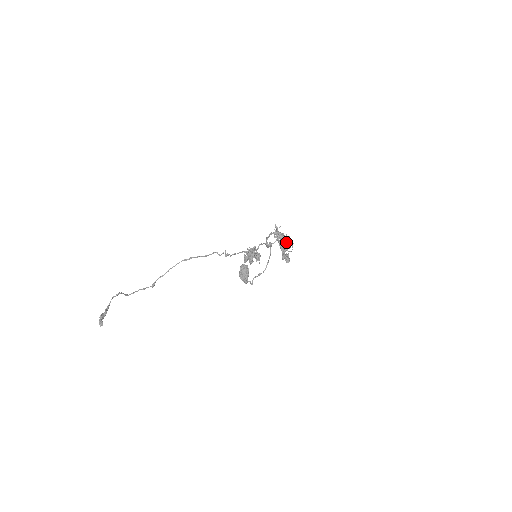
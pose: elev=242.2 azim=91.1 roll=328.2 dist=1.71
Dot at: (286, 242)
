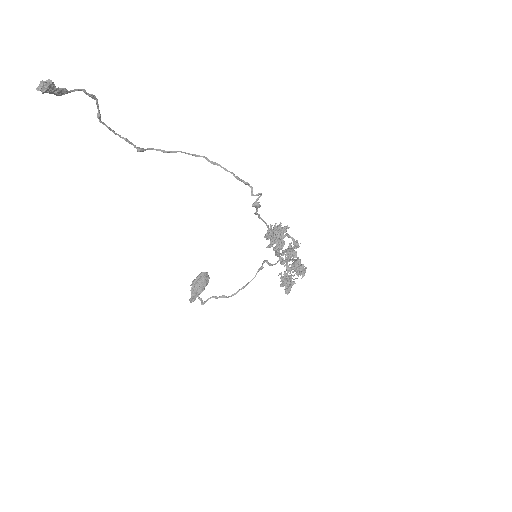
Dot at: (298, 266)
